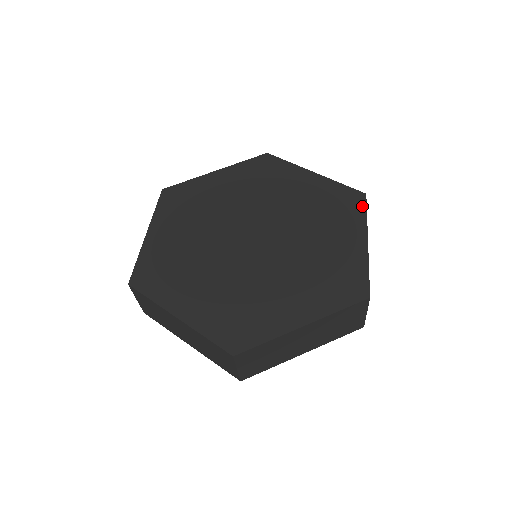
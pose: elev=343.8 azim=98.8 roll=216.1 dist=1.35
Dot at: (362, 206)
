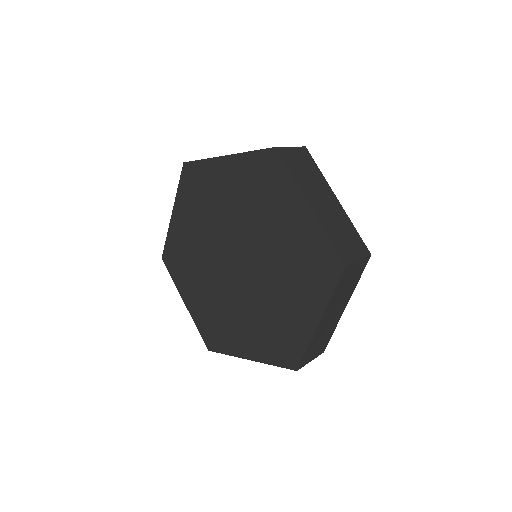
Dot at: (333, 281)
